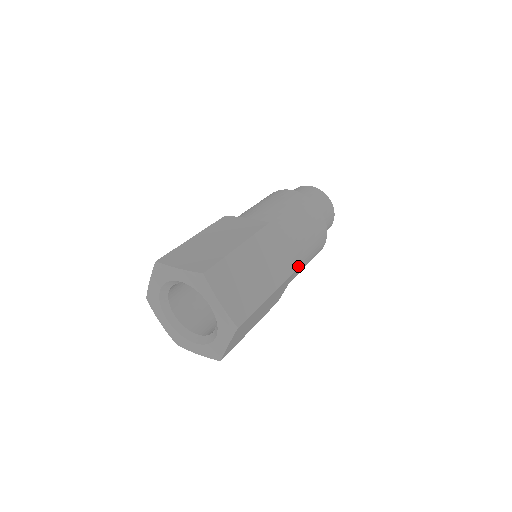
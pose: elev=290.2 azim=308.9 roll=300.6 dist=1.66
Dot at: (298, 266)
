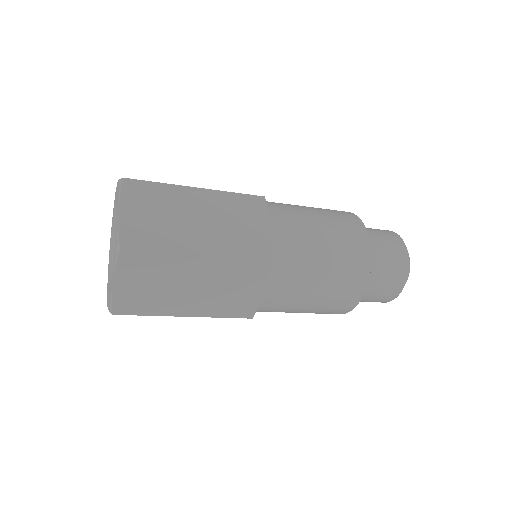
Dot at: (270, 311)
